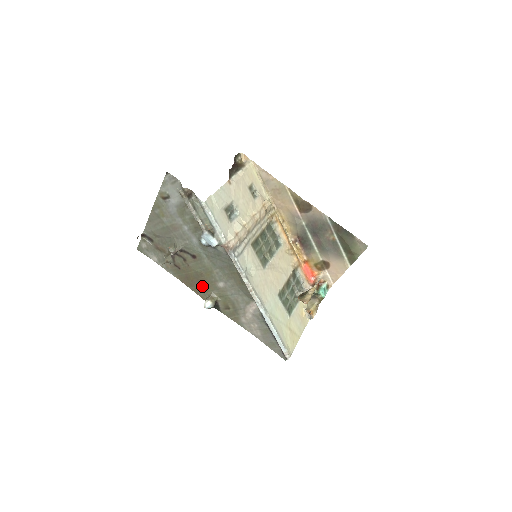
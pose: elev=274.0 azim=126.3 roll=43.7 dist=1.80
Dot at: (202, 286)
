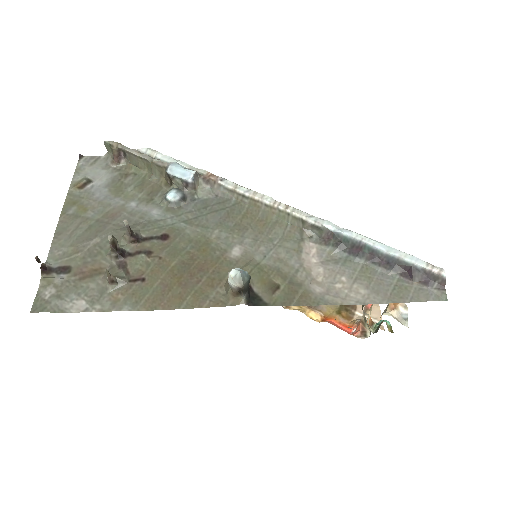
Dot at: (204, 280)
